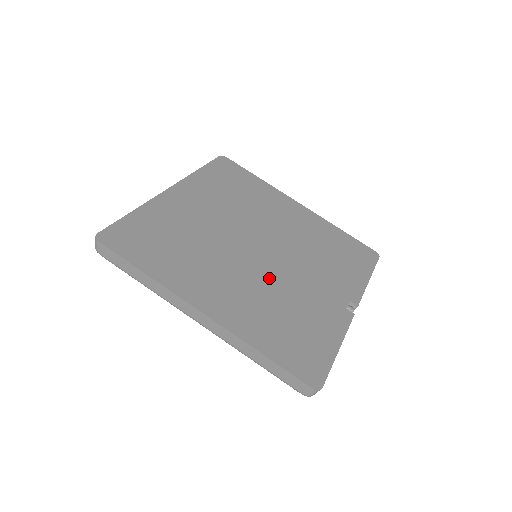
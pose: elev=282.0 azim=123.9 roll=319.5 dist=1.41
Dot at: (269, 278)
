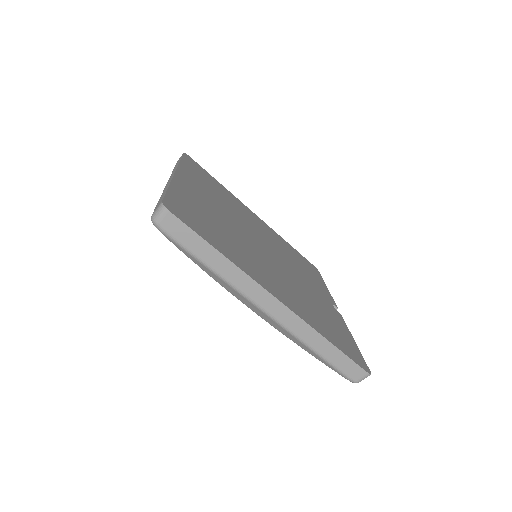
Dot at: (287, 276)
